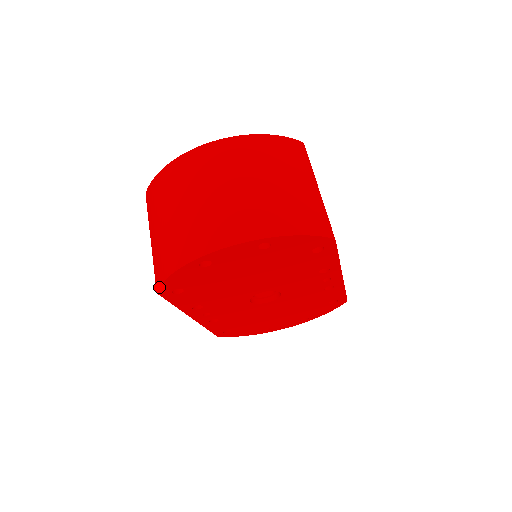
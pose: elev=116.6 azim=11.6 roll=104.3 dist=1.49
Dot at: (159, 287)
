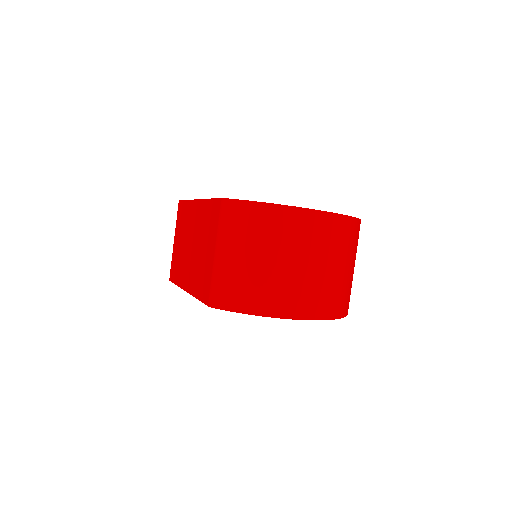
Dot at: occluded
